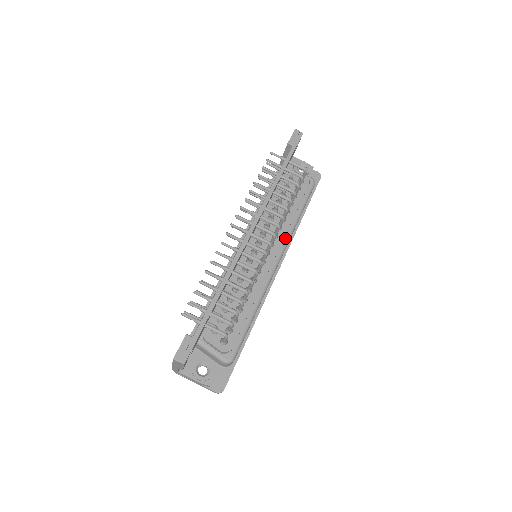
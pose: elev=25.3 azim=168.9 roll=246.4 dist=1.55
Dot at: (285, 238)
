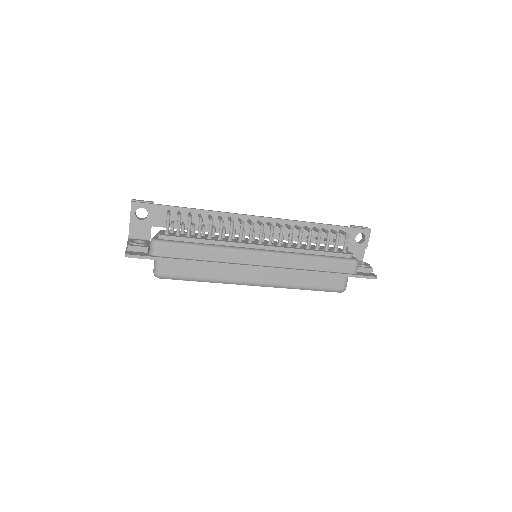
Dot at: (285, 252)
